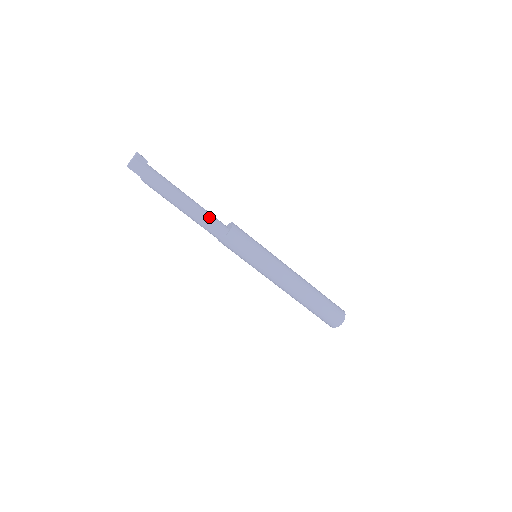
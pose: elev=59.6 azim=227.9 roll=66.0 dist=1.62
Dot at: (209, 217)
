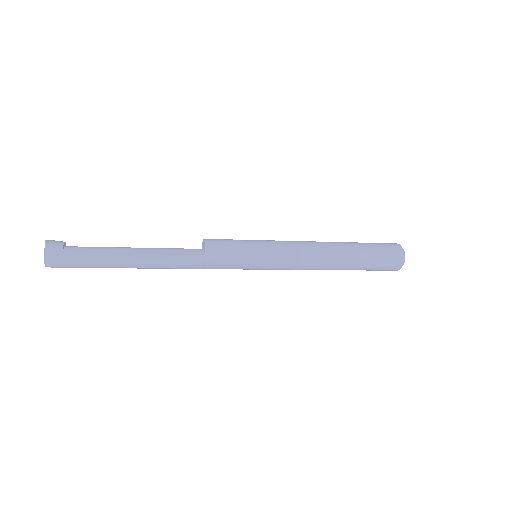
Dot at: (172, 257)
